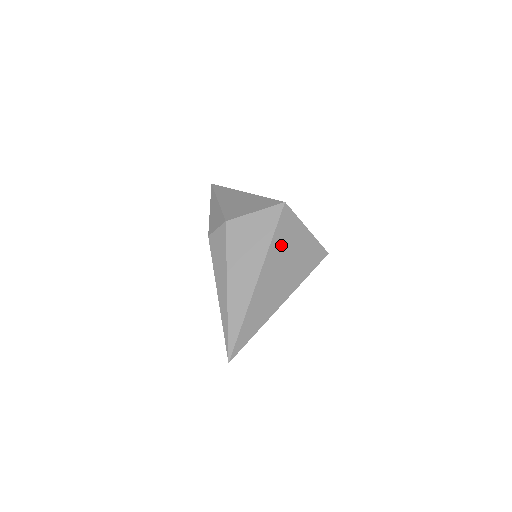
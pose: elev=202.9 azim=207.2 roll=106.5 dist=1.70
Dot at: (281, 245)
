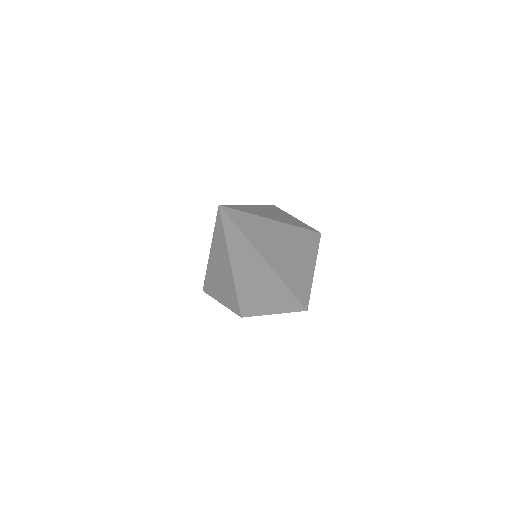
Dot at: (301, 241)
